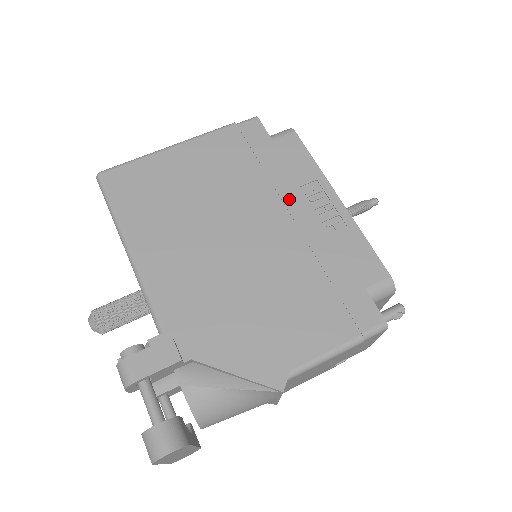
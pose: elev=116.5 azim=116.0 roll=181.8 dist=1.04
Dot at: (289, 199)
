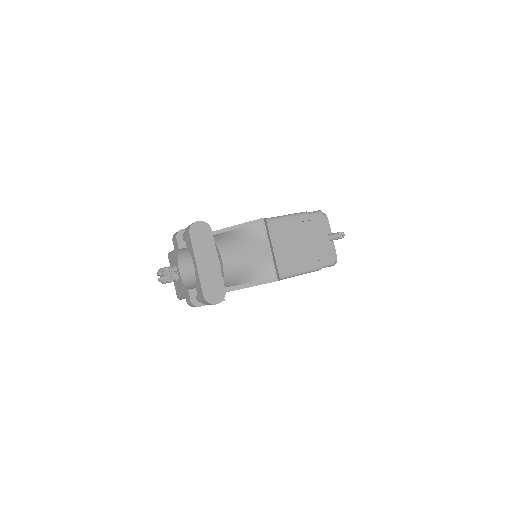
Dot at: occluded
